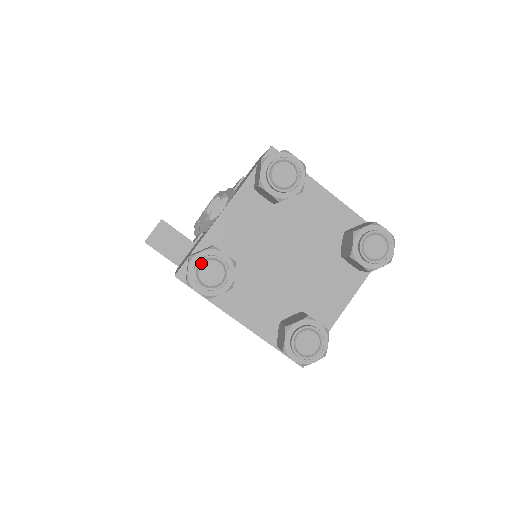
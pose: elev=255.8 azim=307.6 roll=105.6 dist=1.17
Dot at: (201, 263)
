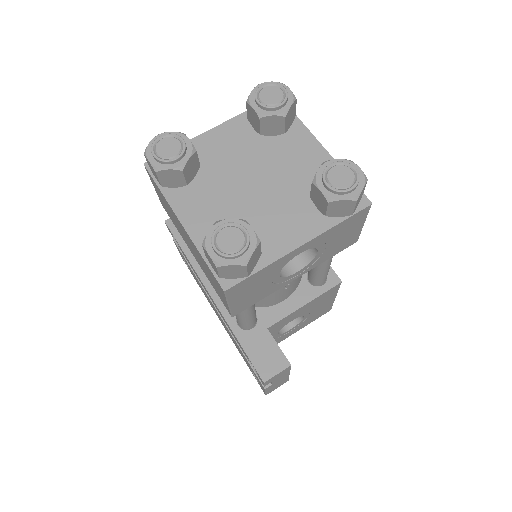
Dot at: (164, 137)
